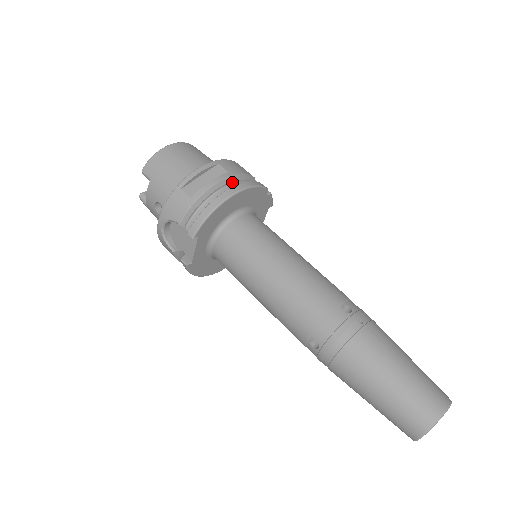
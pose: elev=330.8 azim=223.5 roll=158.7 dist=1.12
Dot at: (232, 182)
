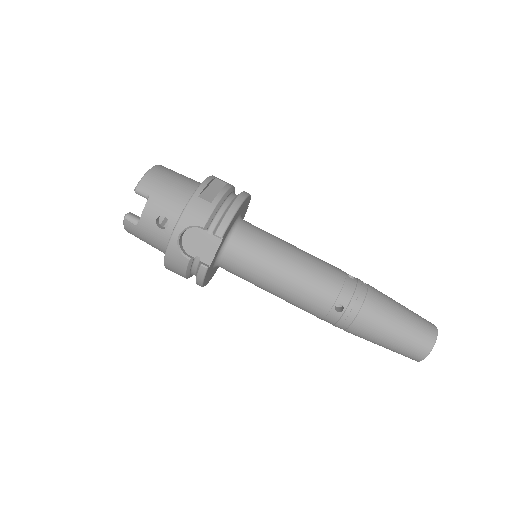
Dot at: (232, 192)
